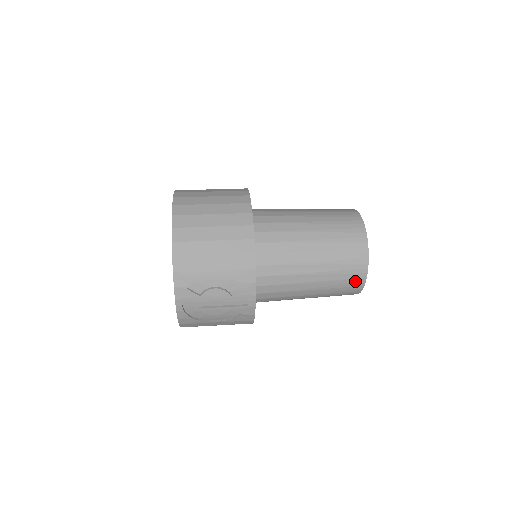
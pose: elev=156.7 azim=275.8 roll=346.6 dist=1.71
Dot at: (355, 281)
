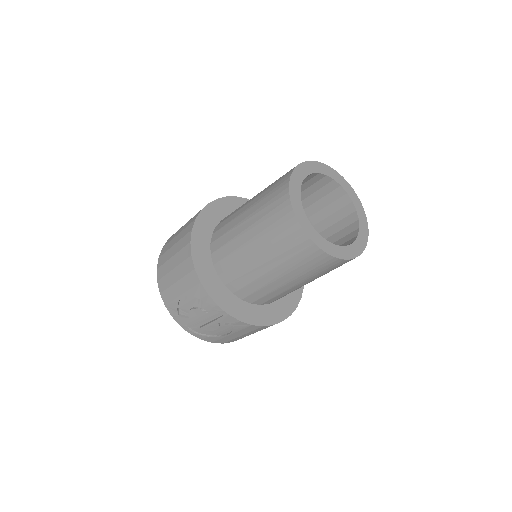
Dot at: (308, 252)
